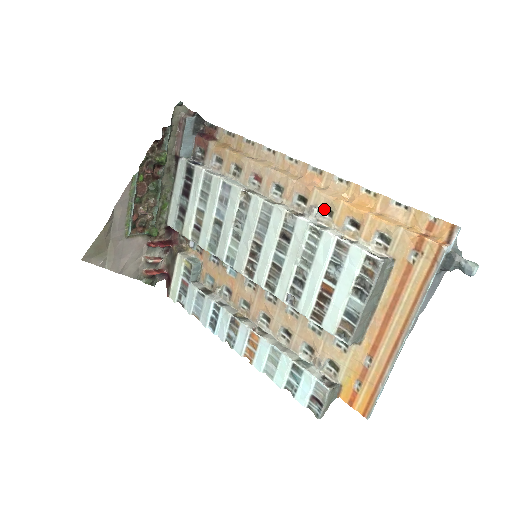
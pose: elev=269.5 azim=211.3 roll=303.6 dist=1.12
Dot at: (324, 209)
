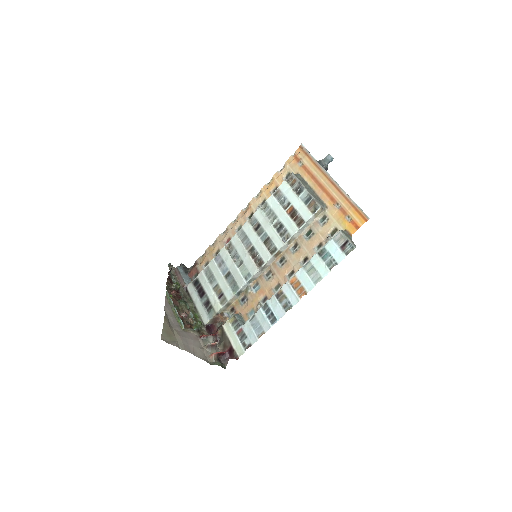
Dot at: (261, 206)
